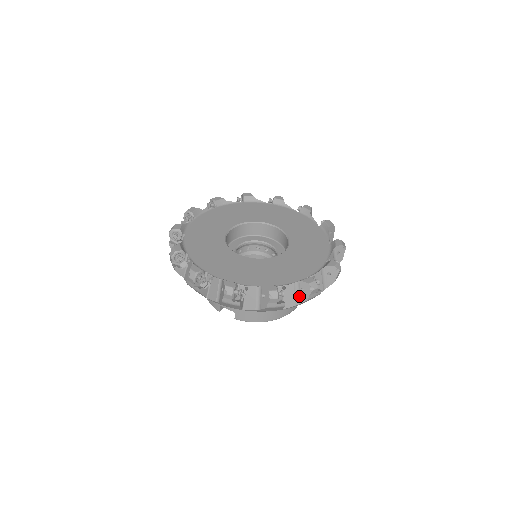
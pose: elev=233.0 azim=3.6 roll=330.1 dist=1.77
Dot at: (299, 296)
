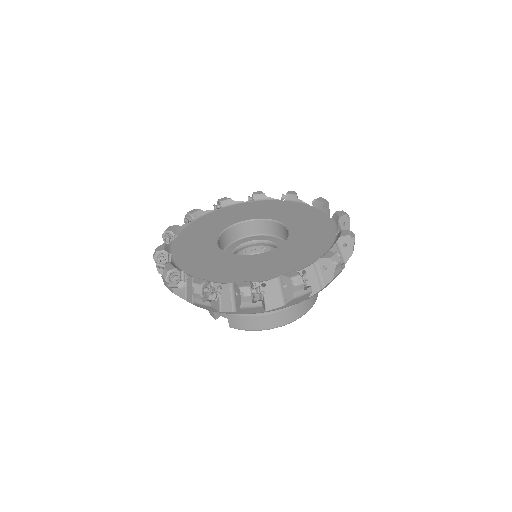
Dot at: (283, 294)
